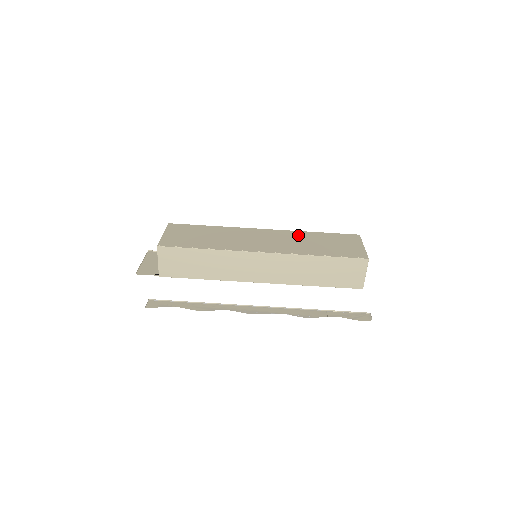
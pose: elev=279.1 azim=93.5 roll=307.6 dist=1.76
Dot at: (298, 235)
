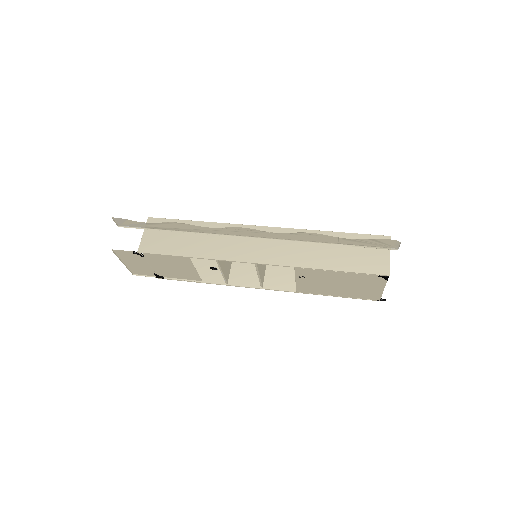
Dot at: occluded
